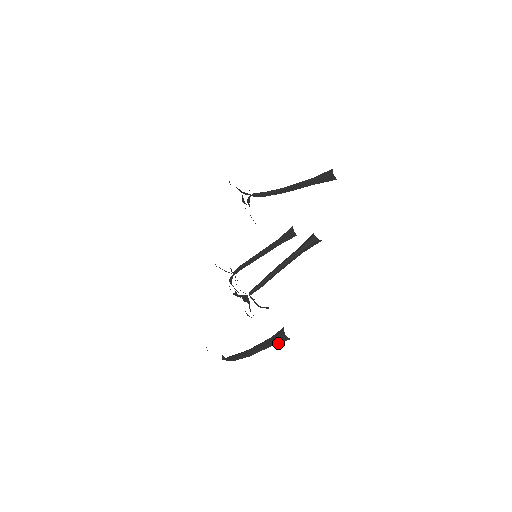
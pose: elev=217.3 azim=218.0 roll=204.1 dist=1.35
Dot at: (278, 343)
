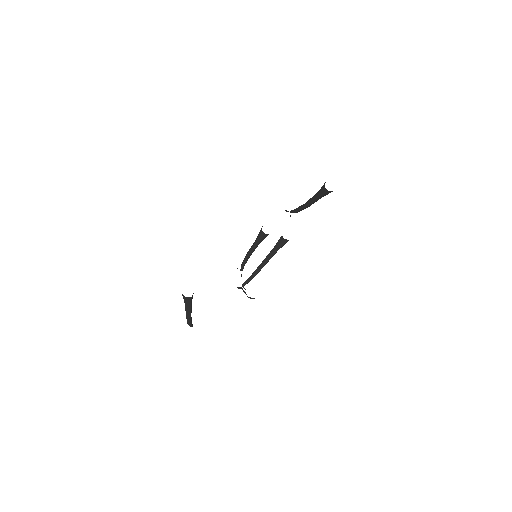
Dot at: (186, 302)
